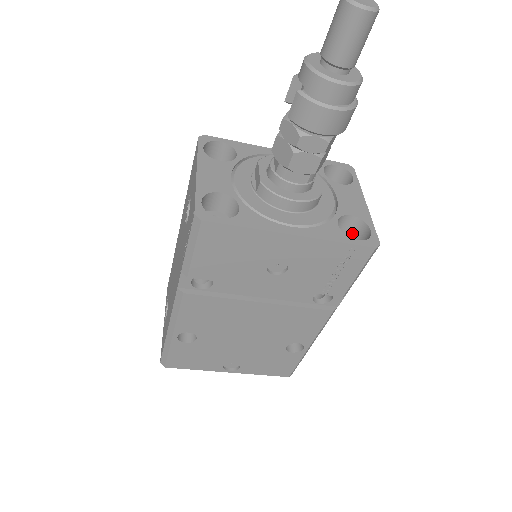
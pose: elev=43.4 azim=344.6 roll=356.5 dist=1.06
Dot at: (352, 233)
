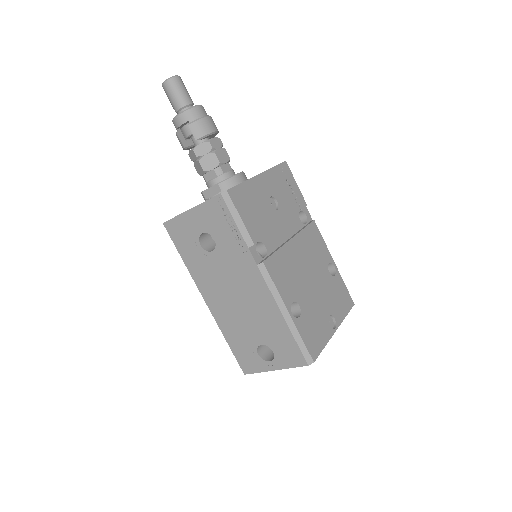
Dot at: occluded
